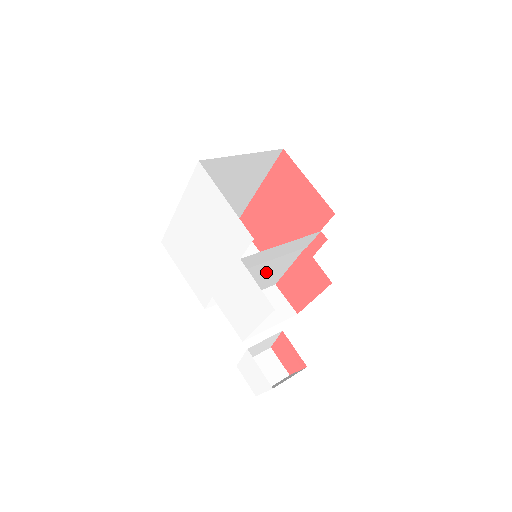
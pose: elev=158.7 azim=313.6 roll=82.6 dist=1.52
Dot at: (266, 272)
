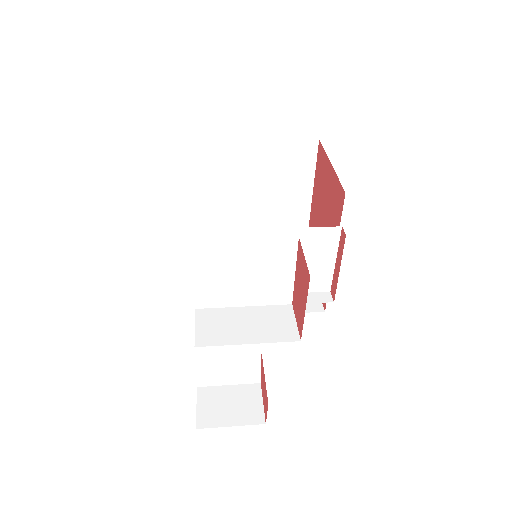
Dot at: (244, 265)
